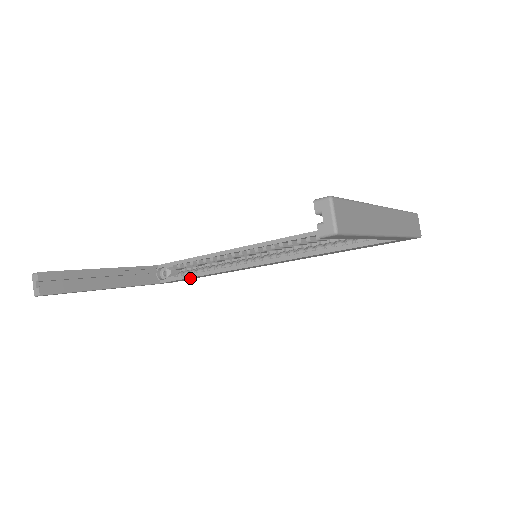
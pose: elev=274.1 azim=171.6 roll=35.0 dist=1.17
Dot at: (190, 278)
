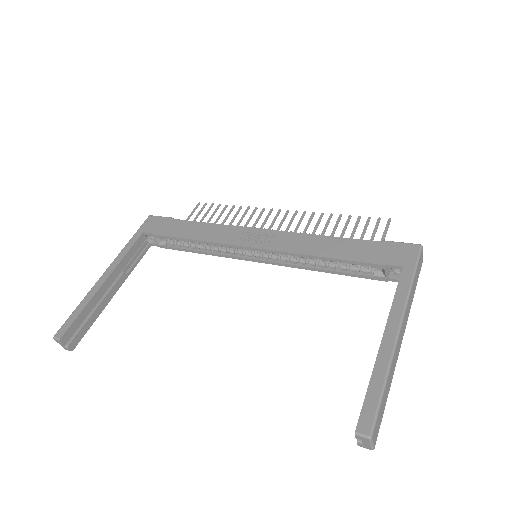
Dot at: occluded
